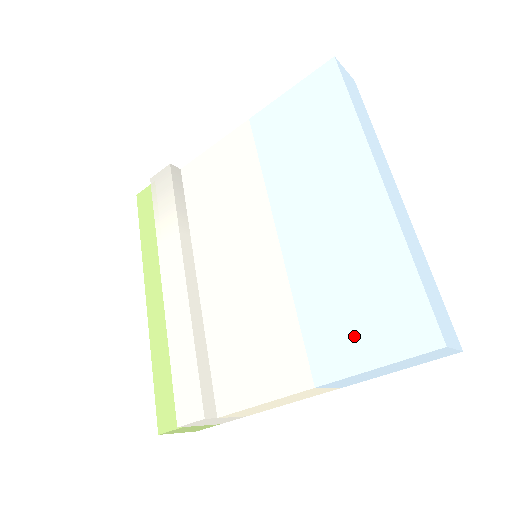
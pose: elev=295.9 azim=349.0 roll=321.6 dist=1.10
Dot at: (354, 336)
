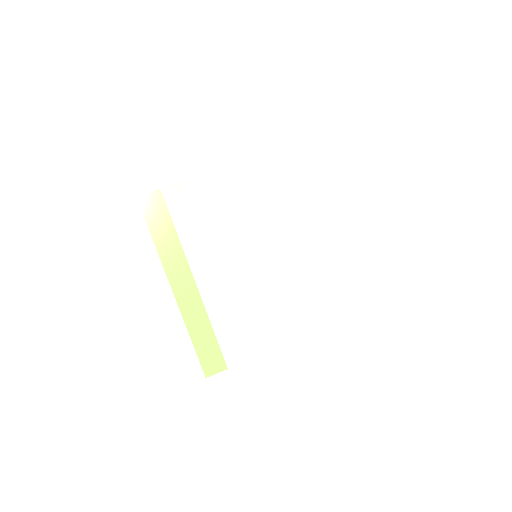
Dot at: (332, 306)
